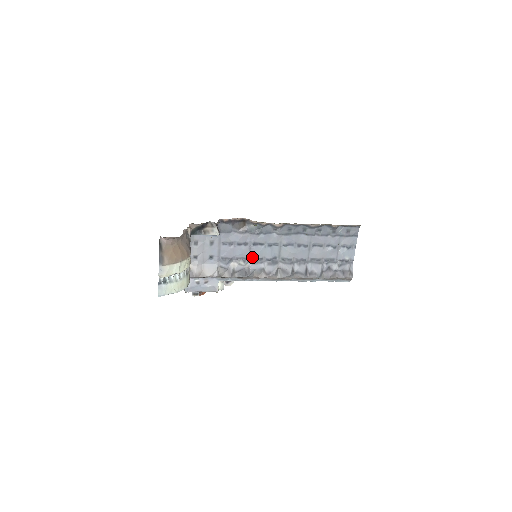
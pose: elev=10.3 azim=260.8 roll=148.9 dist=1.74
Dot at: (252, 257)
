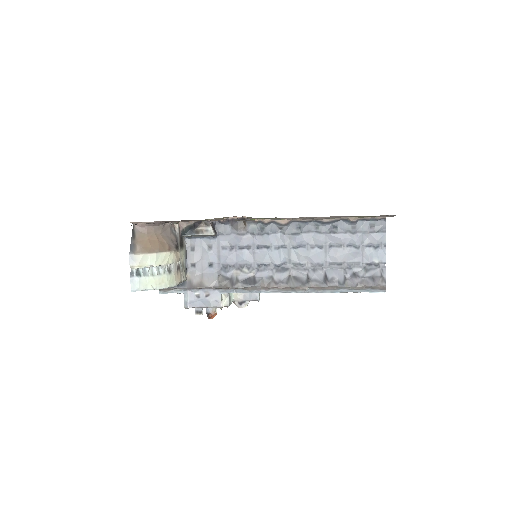
Dot at: (257, 263)
